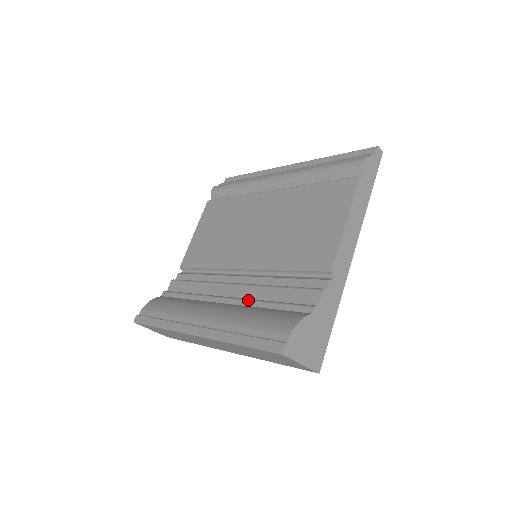
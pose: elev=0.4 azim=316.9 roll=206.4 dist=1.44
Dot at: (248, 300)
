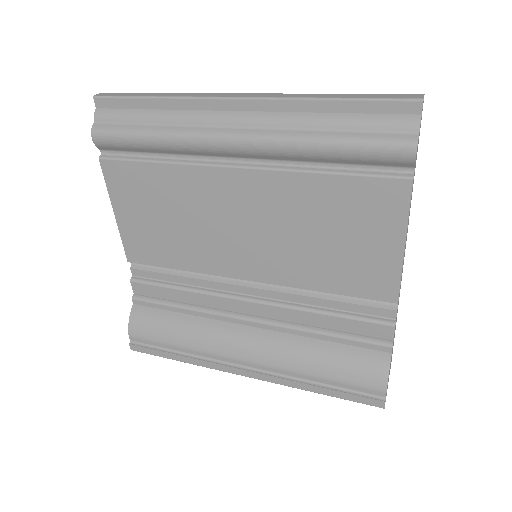
Dot at: (290, 329)
